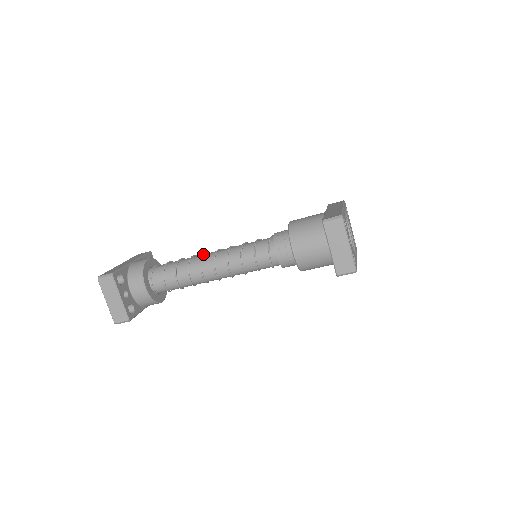
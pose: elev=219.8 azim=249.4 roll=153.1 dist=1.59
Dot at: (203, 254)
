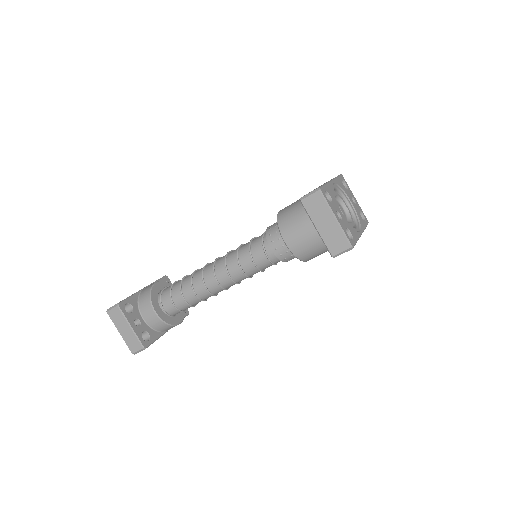
Dot at: (204, 266)
